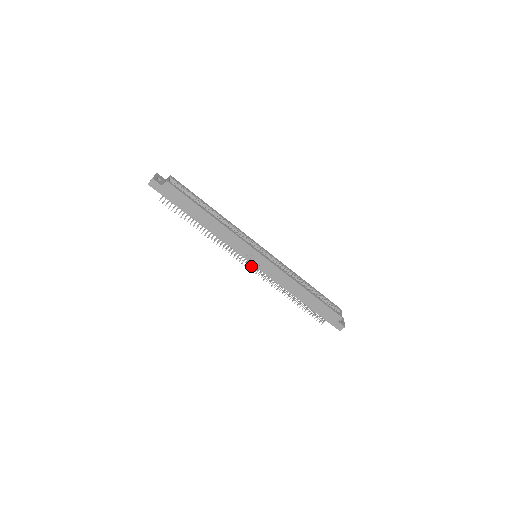
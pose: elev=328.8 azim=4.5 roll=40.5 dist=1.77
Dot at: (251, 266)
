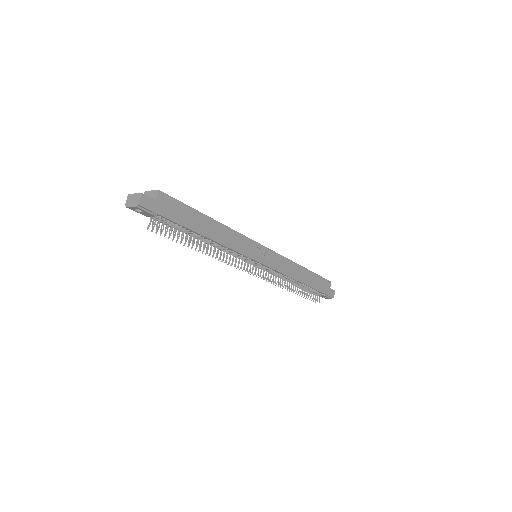
Dot at: (254, 273)
